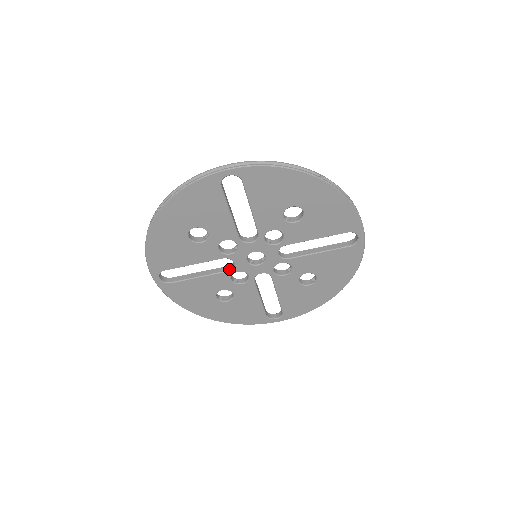
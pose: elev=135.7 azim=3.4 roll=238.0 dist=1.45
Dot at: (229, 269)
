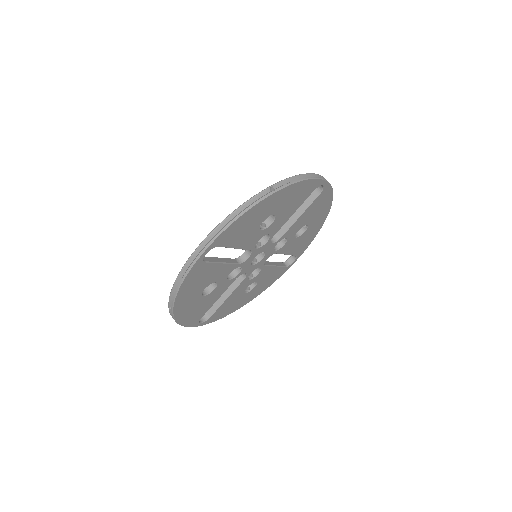
Dot at: (243, 277)
